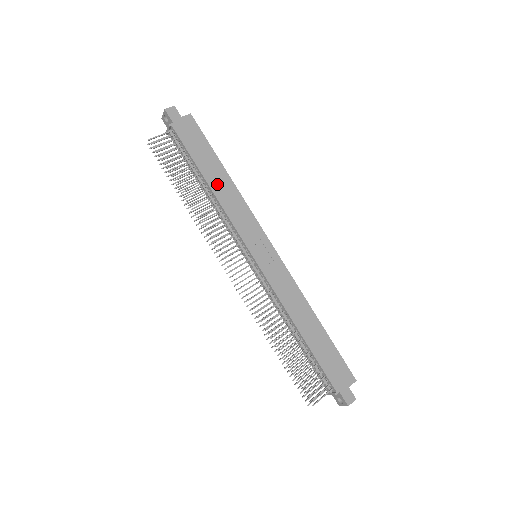
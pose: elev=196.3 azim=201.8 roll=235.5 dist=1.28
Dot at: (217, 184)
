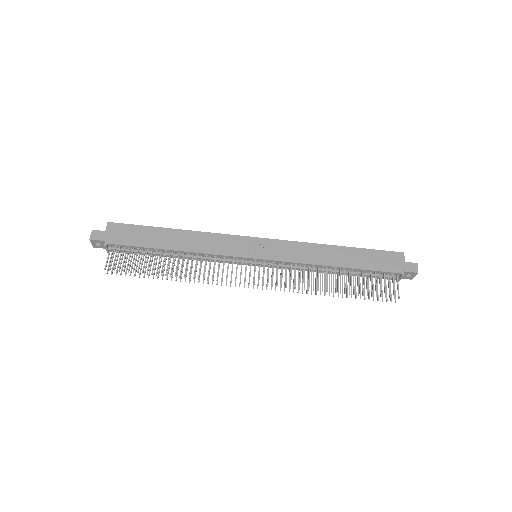
Dot at: (179, 244)
